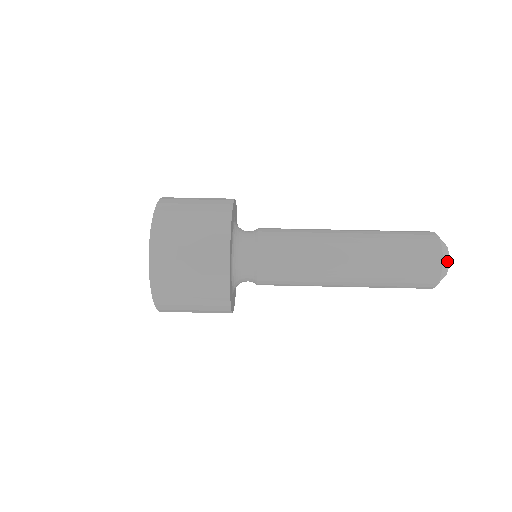
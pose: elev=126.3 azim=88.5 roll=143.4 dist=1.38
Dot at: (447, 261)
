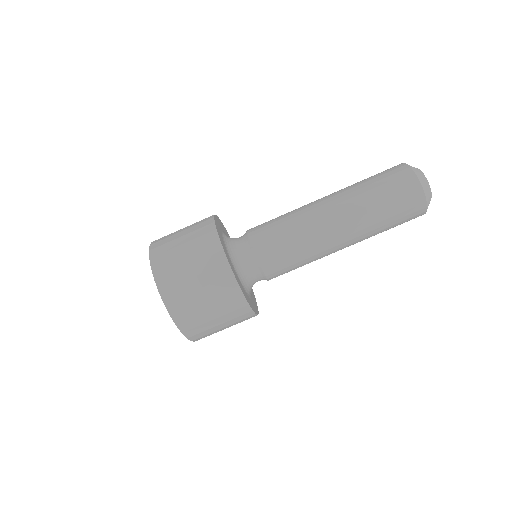
Dot at: (430, 197)
